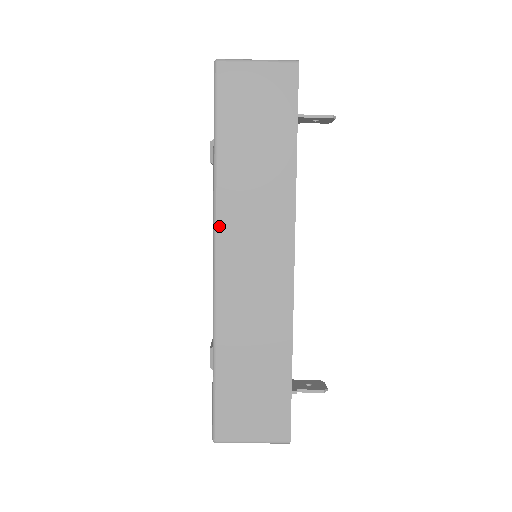
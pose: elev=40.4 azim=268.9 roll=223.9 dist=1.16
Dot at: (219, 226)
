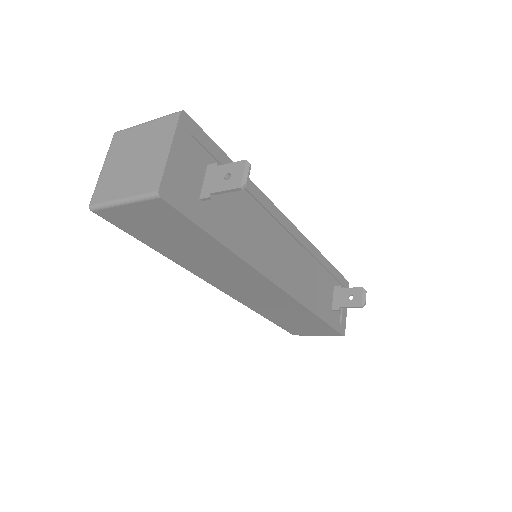
Dot at: (206, 280)
